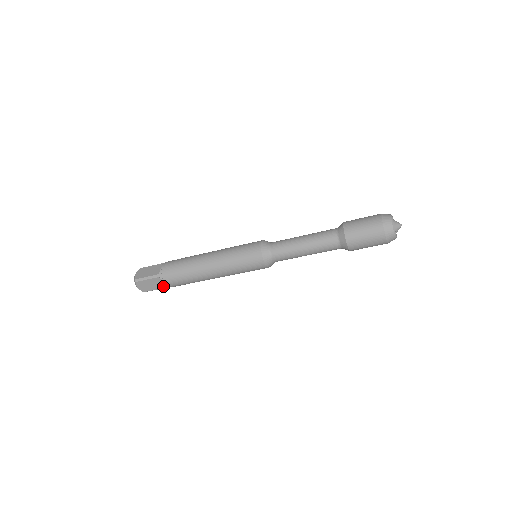
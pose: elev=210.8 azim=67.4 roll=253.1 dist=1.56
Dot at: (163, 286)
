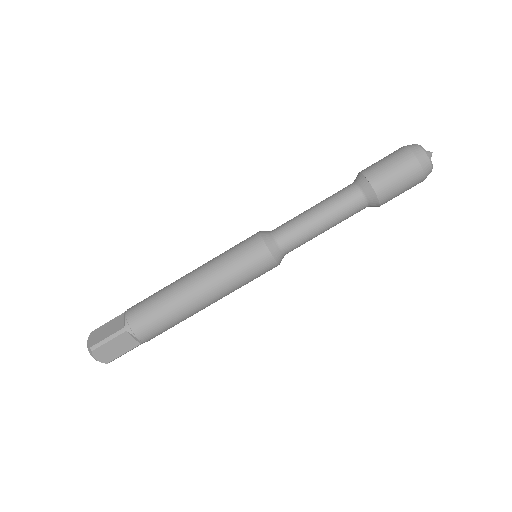
Dot at: (121, 327)
